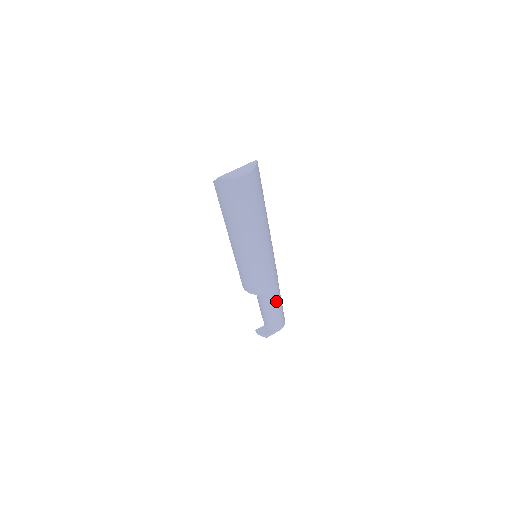
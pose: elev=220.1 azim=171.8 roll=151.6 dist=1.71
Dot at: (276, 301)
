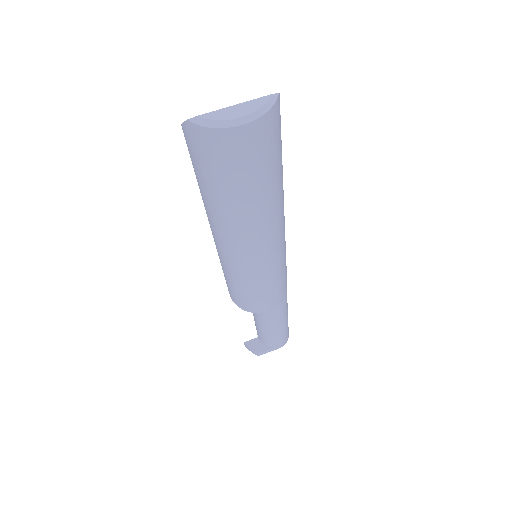
Dot at: (279, 318)
